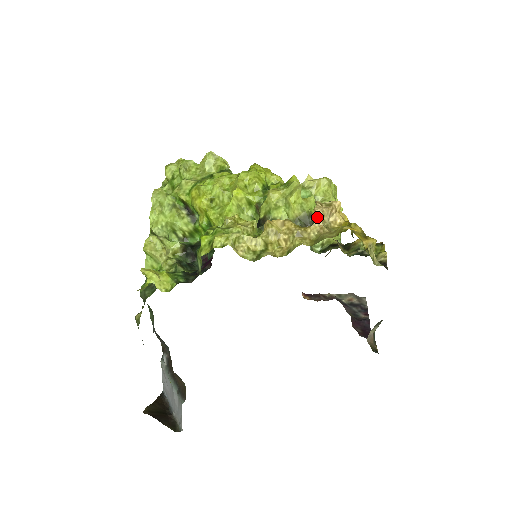
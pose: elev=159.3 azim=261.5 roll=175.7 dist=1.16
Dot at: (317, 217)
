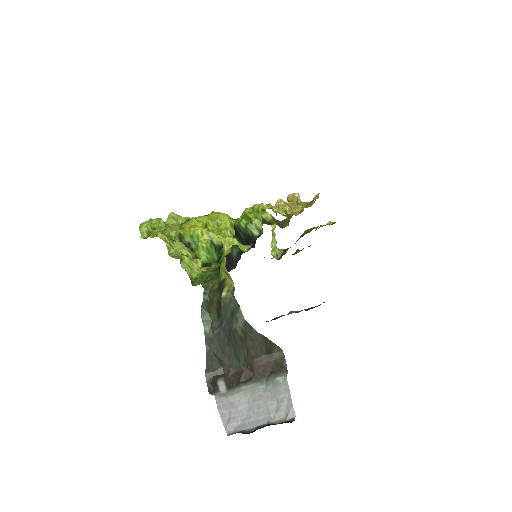
Dot at: (298, 197)
